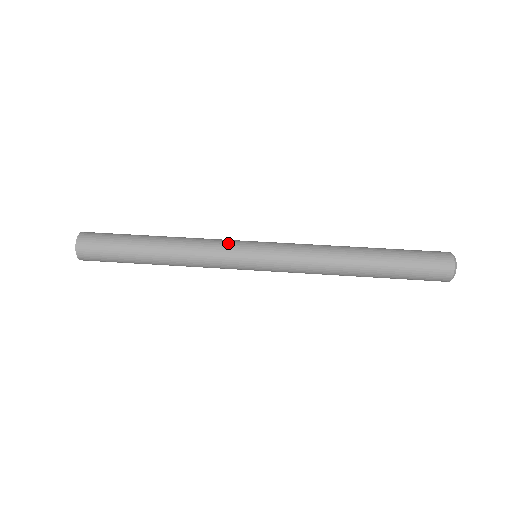
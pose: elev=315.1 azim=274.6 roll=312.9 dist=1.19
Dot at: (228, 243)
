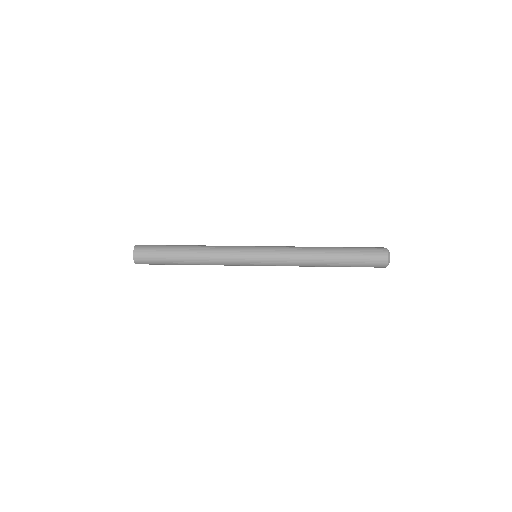
Dot at: occluded
